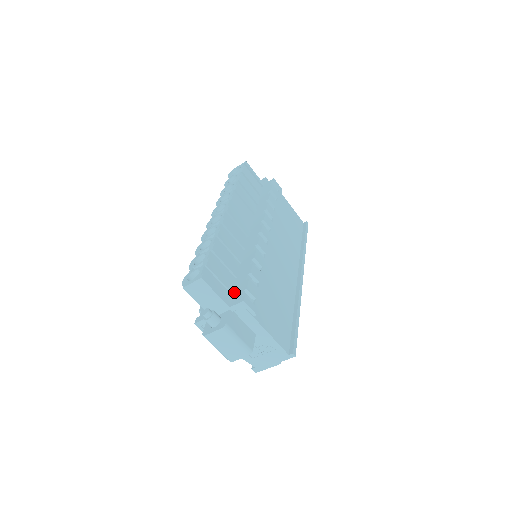
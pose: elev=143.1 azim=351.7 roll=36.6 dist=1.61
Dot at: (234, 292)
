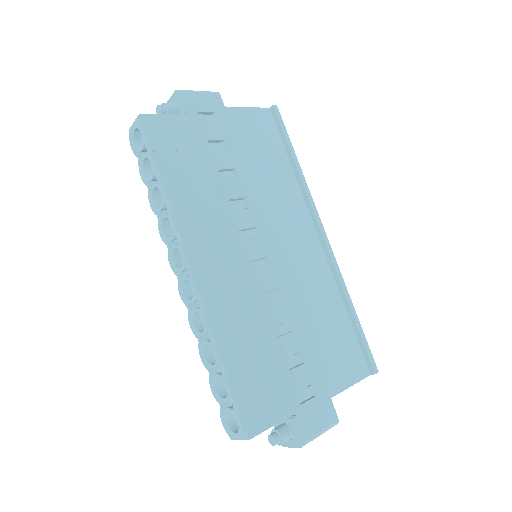
Dot at: (283, 388)
